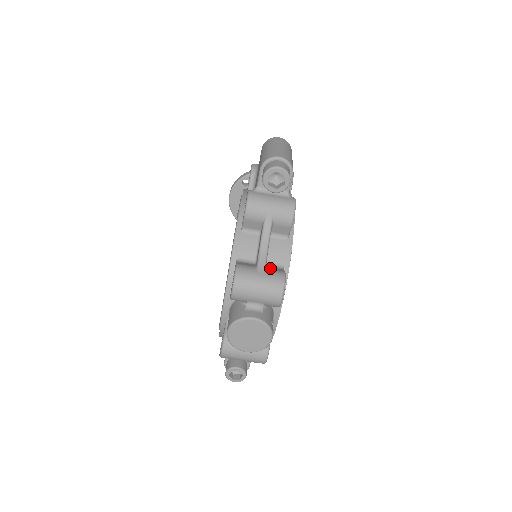
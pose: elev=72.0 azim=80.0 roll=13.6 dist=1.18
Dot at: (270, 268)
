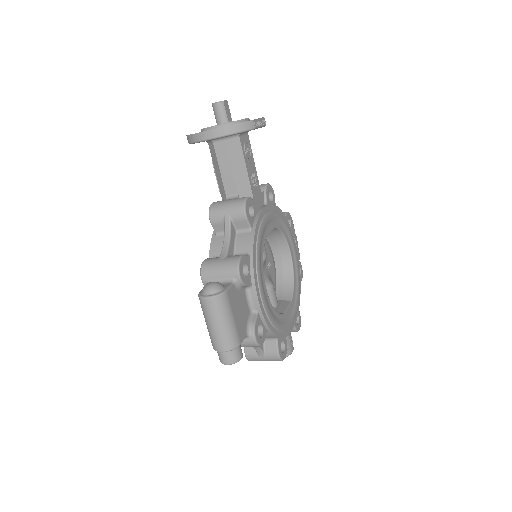
Dot at: (267, 347)
